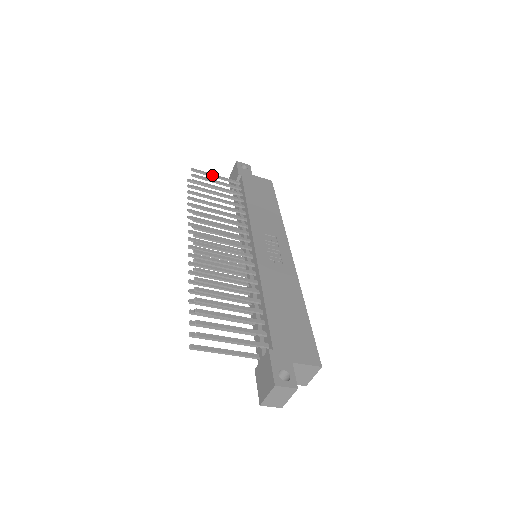
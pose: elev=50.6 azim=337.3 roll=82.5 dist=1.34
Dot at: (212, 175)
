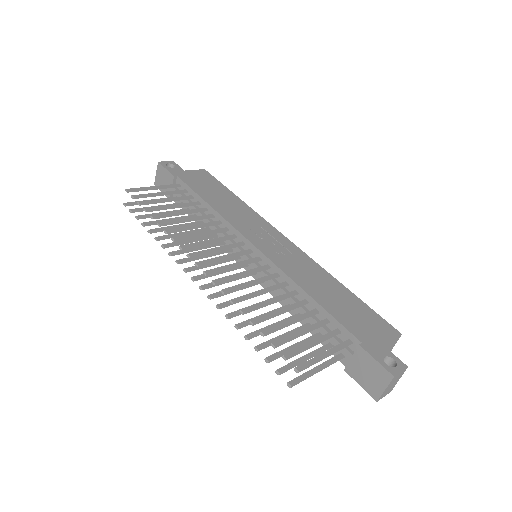
Dot at: (150, 188)
